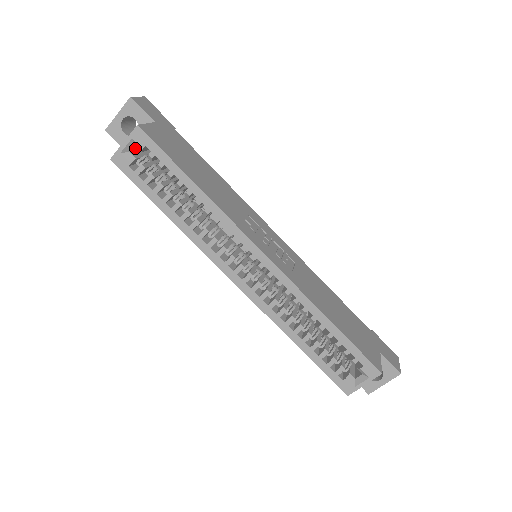
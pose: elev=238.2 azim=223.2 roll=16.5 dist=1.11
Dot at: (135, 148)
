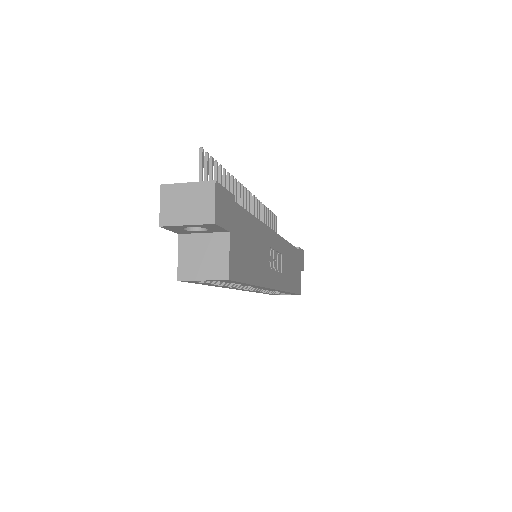
Dot at: occluded
